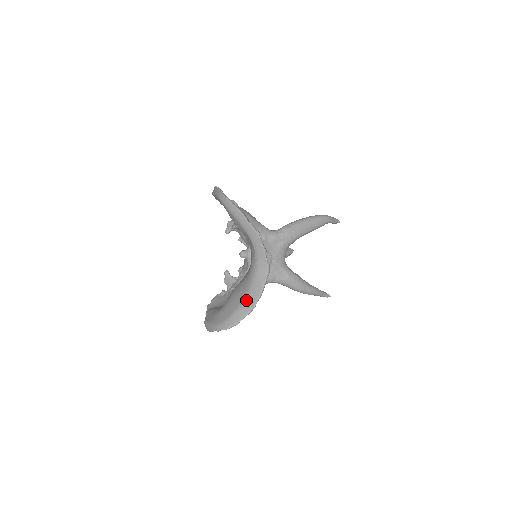
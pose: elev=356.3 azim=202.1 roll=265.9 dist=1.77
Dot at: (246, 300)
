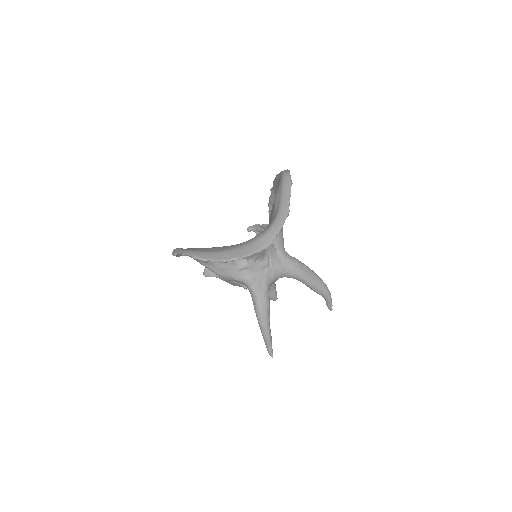
Dot at: (229, 252)
